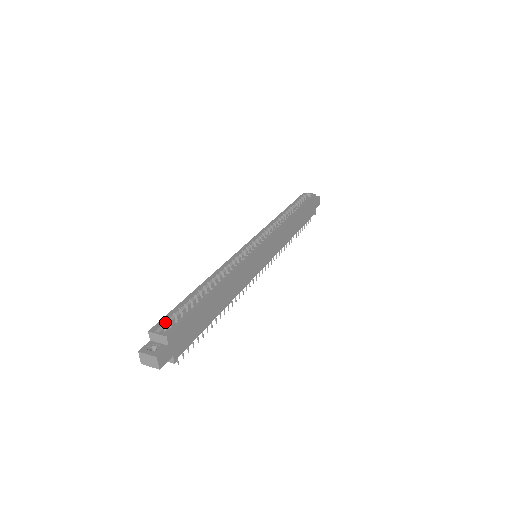
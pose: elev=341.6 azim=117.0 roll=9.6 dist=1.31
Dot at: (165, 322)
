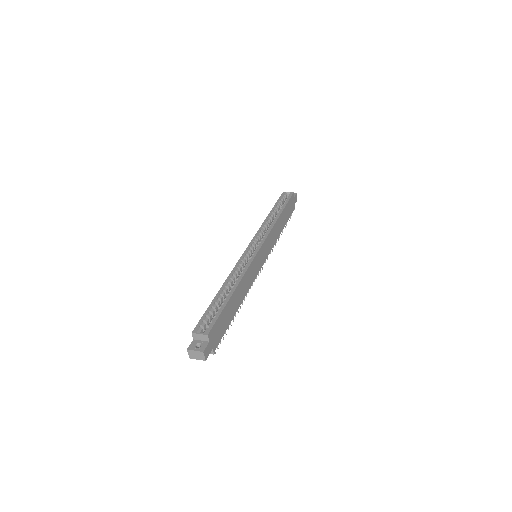
Dot at: (202, 324)
